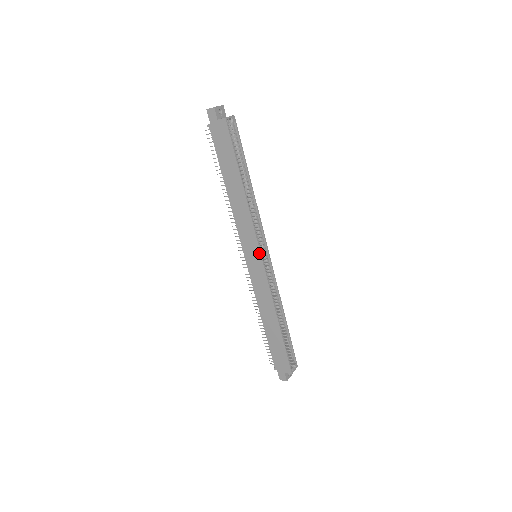
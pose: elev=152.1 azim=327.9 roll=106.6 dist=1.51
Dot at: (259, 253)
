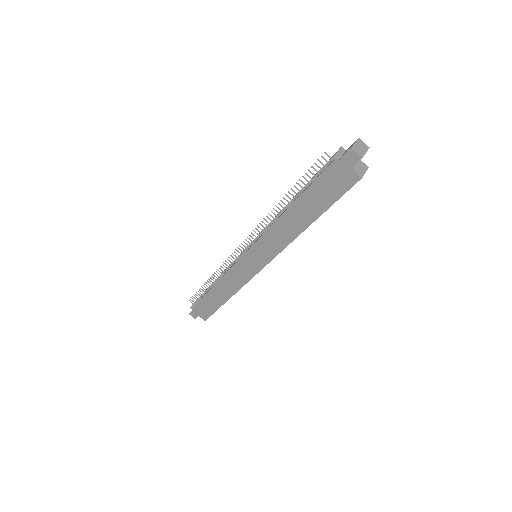
Dot at: (264, 265)
